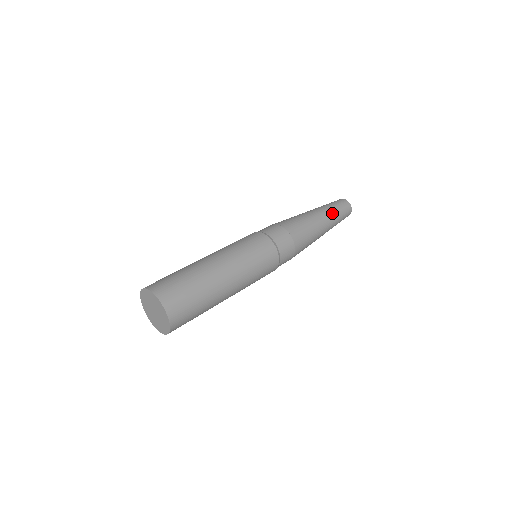
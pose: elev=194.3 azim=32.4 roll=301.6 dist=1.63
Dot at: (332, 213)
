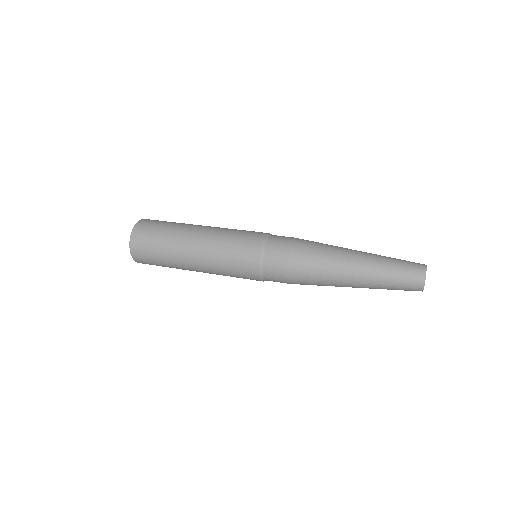
Dot at: (380, 256)
